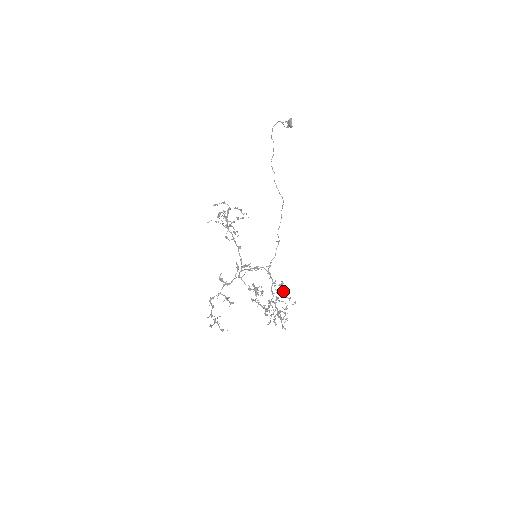
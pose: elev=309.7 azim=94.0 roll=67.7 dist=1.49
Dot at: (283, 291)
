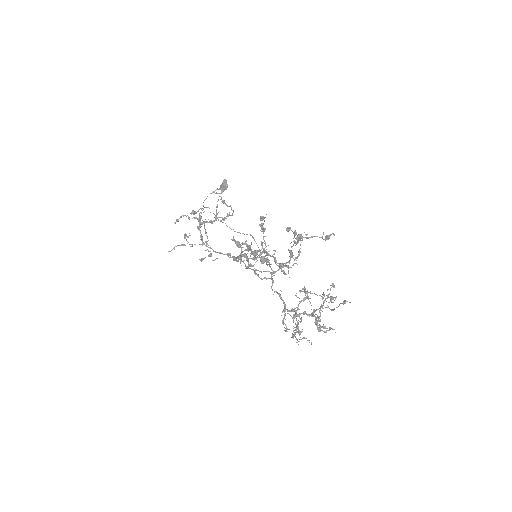
Dot at: occluded
